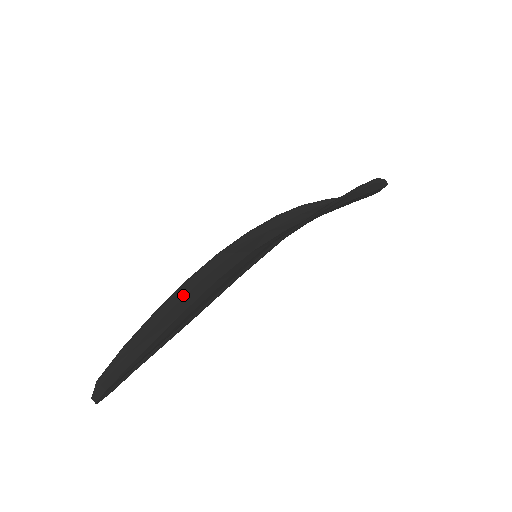
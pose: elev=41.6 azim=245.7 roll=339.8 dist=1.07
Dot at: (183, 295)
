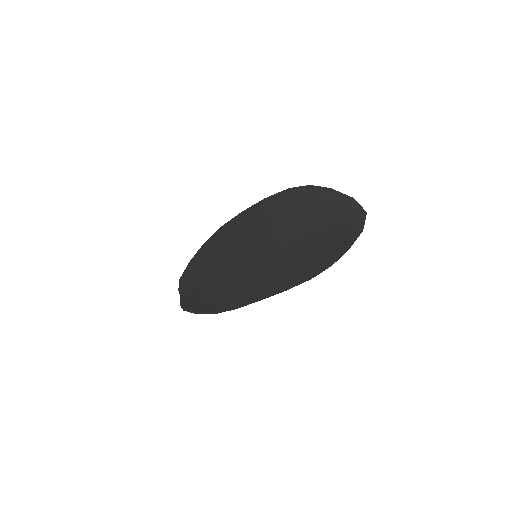
Dot at: (217, 250)
